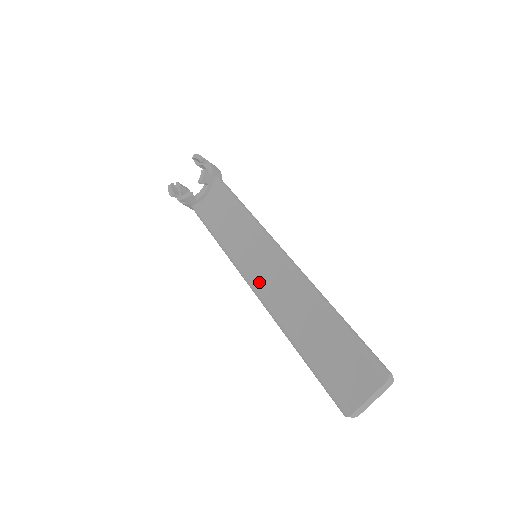
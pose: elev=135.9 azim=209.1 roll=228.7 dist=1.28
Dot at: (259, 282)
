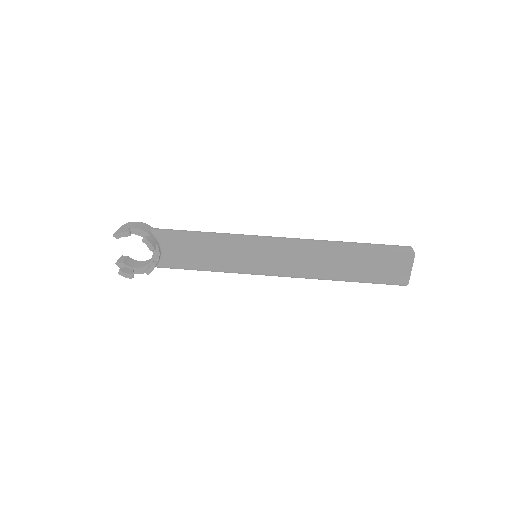
Dot at: (280, 270)
